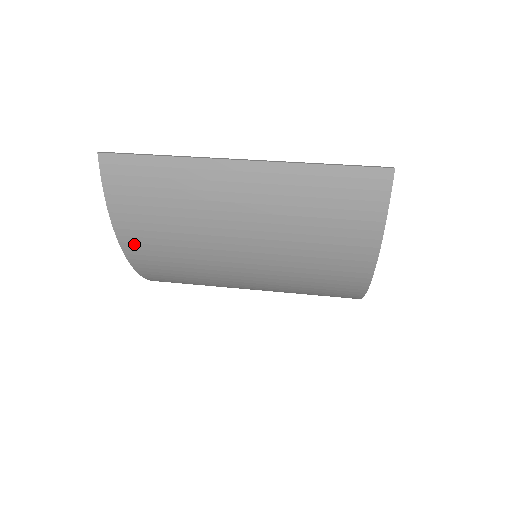
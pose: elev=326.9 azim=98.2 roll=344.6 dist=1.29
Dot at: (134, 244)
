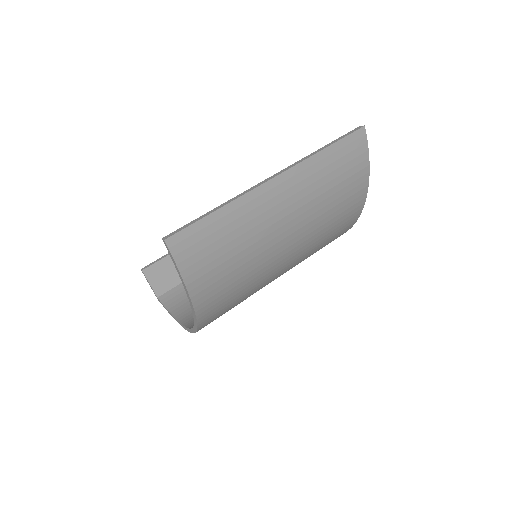
Dot at: (206, 301)
